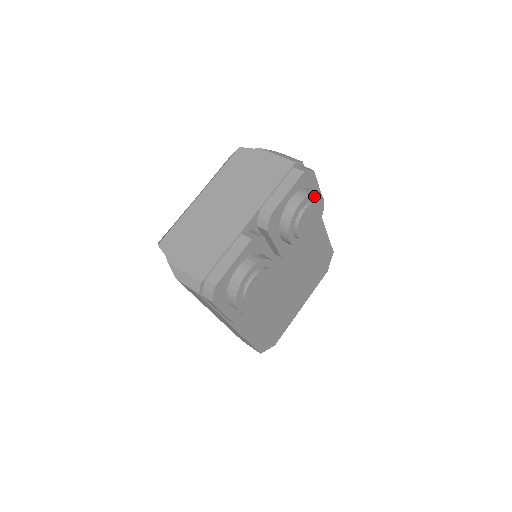
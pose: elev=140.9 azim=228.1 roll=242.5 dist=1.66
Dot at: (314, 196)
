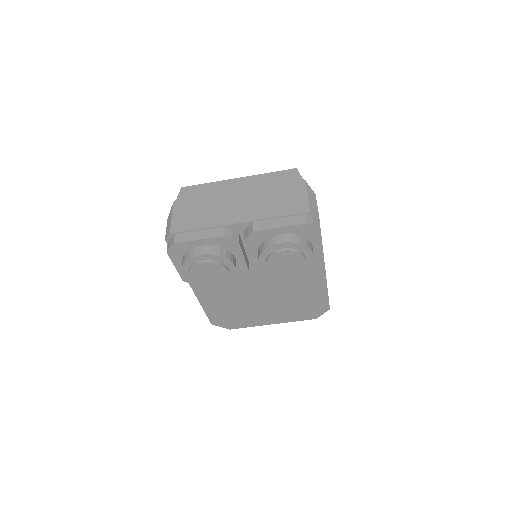
Dot at: (302, 248)
